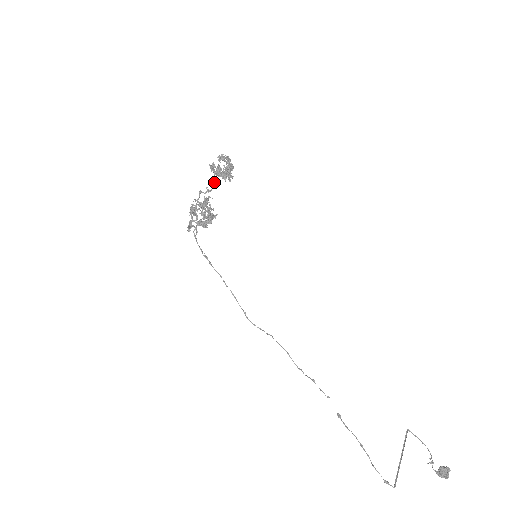
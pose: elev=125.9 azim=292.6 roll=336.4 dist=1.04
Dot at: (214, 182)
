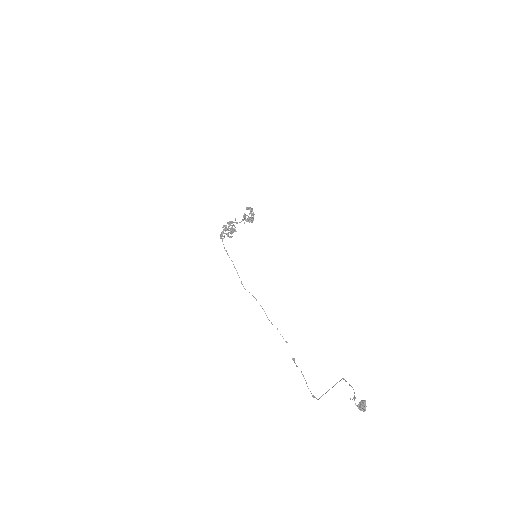
Dot at: (242, 220)
